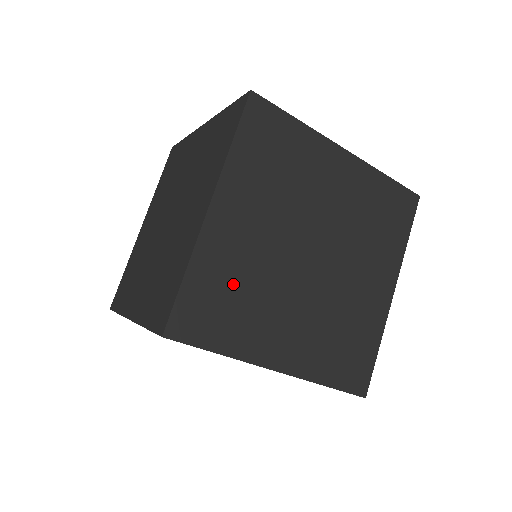
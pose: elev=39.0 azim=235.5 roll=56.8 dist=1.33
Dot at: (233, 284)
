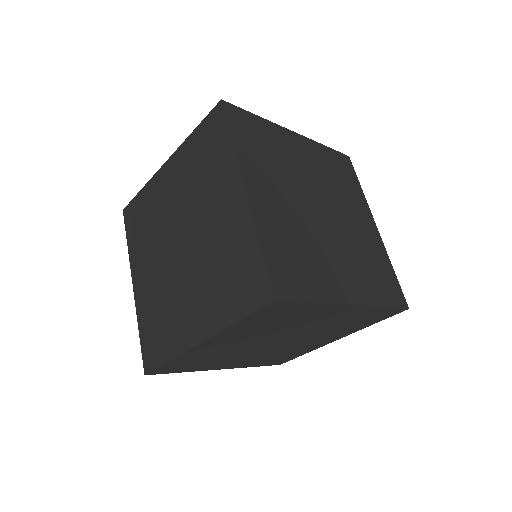
Dot at: (292, 245)
